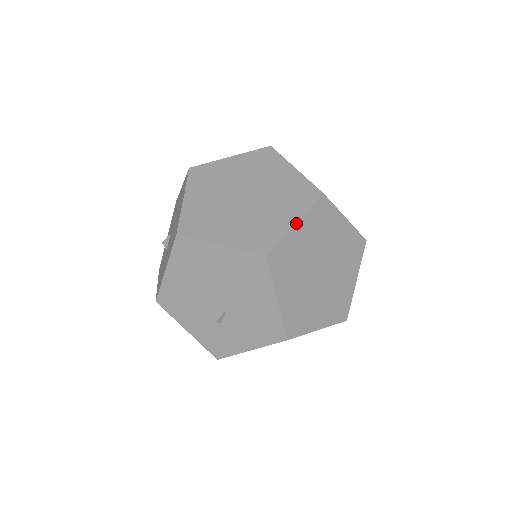
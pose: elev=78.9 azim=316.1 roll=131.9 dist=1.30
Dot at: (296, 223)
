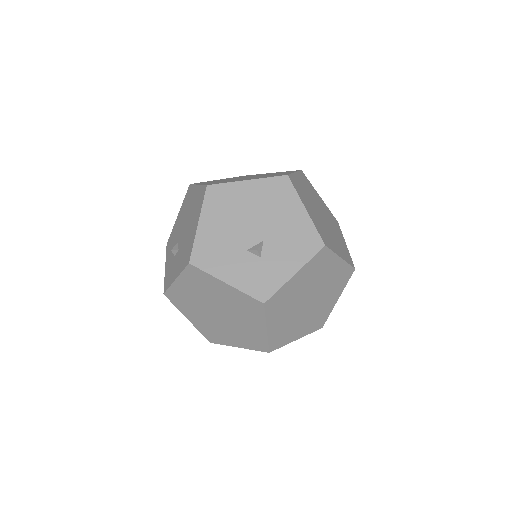
Dot at: (295, 173)
